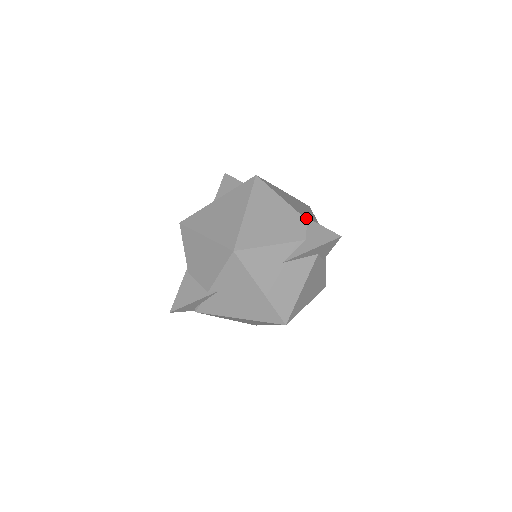
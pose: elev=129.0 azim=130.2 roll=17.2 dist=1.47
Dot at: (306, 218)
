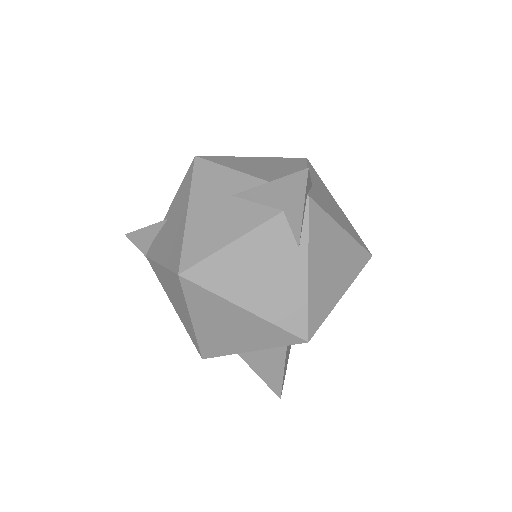
Dot at: occluded
